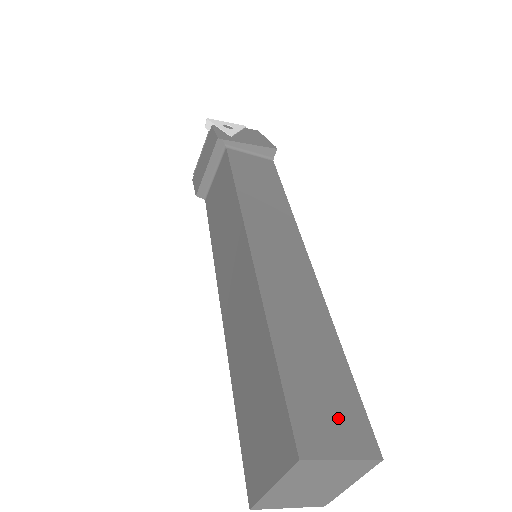
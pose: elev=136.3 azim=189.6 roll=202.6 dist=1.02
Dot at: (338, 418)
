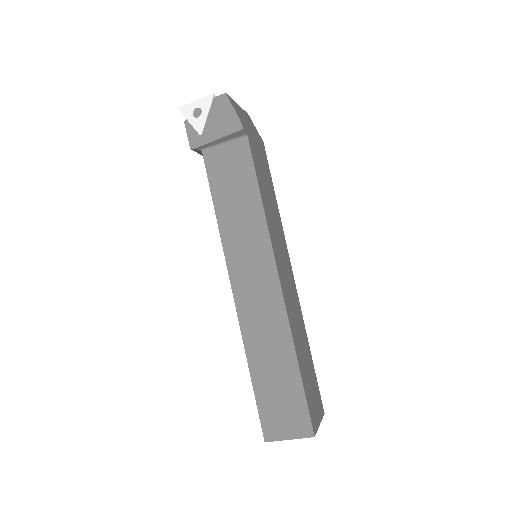
Dot at: (289, 416)
